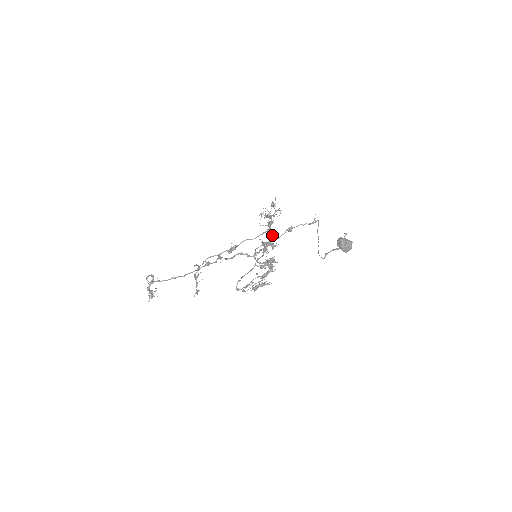
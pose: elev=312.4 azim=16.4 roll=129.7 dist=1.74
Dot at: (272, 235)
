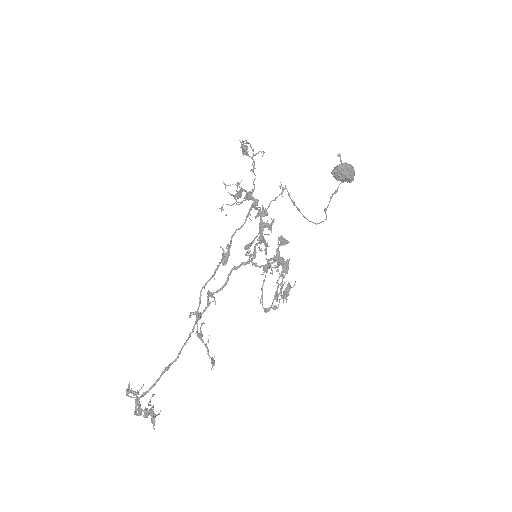
Dot at: (259, 211)
